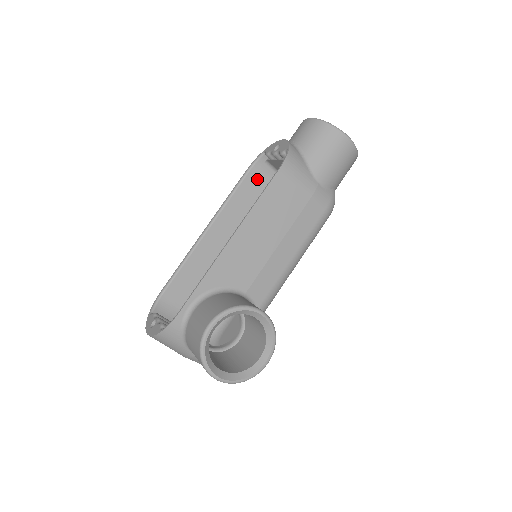
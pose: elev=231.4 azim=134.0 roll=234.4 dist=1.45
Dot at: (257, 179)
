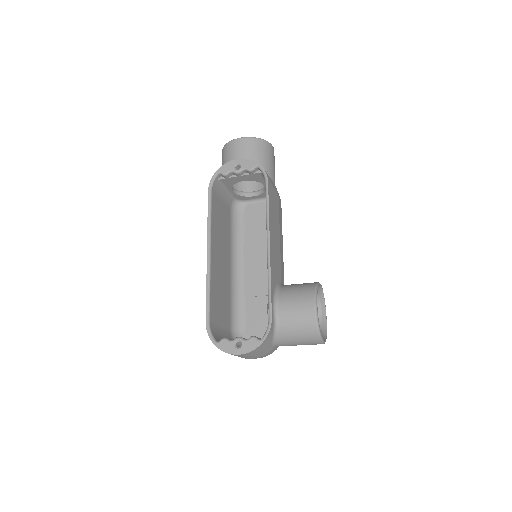
Dot at: (216, 197)
